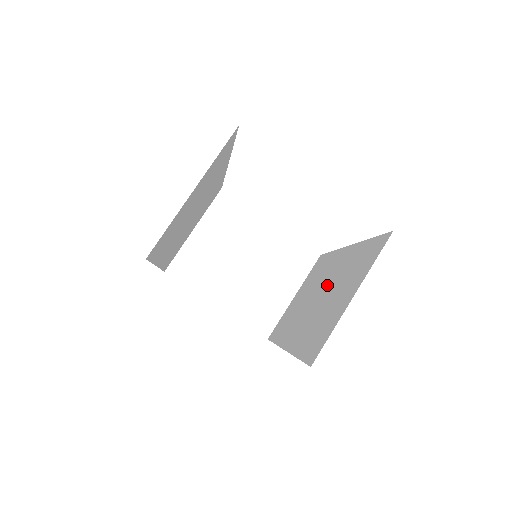
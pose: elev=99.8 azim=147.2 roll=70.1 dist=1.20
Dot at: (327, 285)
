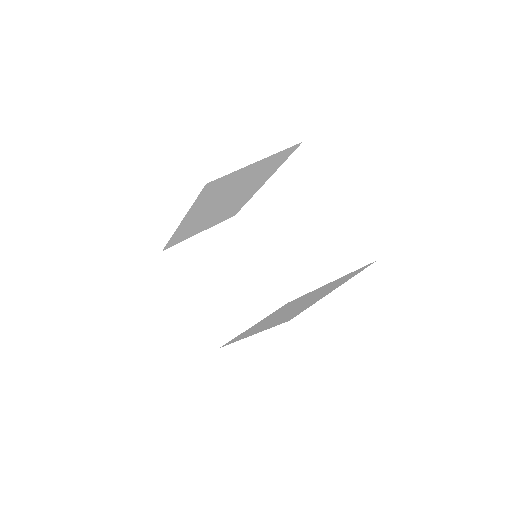
Dot at: (302, 301)
